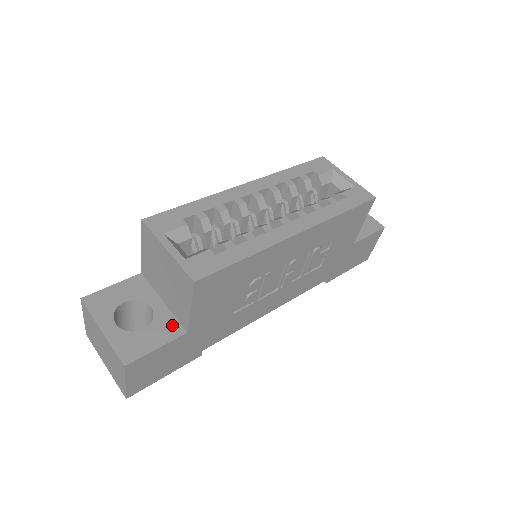
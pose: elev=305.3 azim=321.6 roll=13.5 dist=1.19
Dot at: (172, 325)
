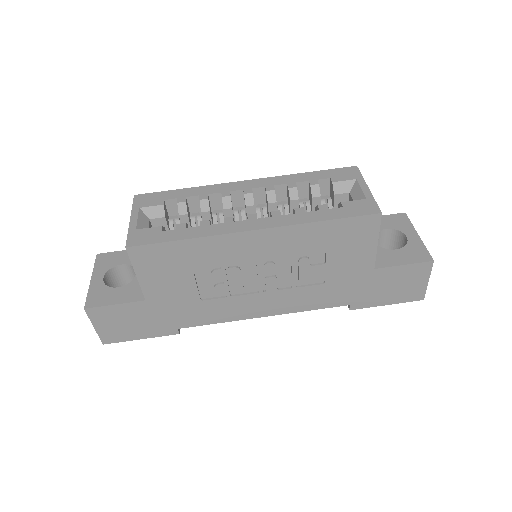
Dot at: (139, 291)
